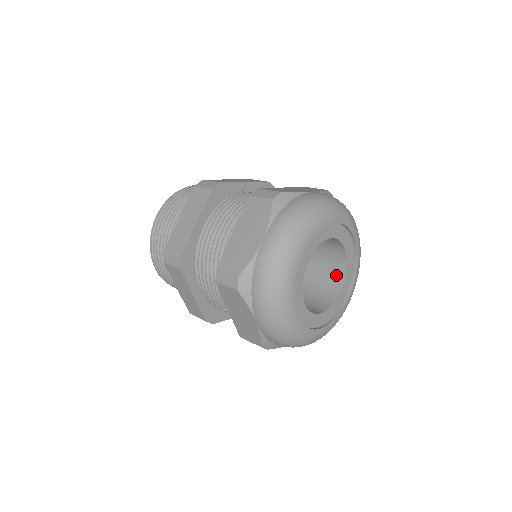
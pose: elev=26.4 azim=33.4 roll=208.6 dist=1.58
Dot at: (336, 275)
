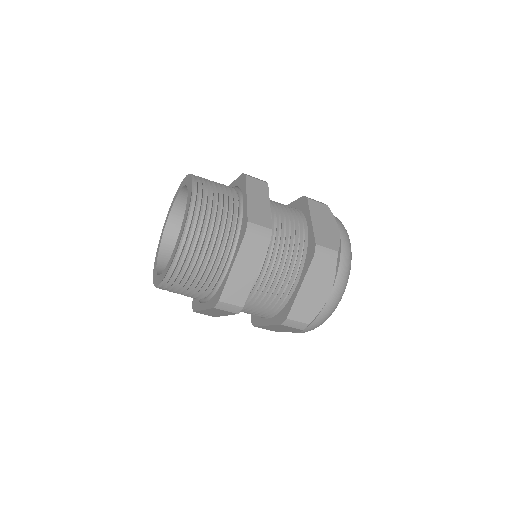
Dot at: occluded
